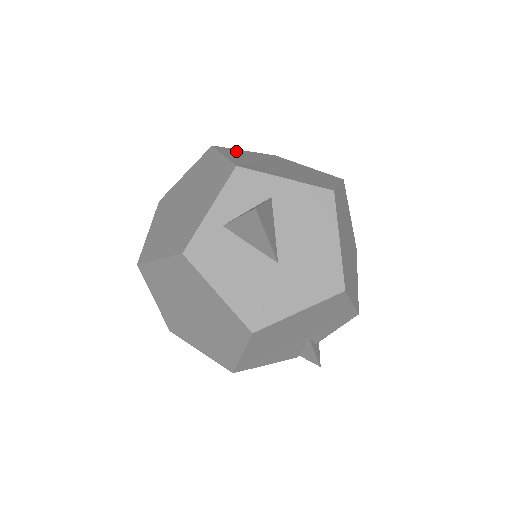
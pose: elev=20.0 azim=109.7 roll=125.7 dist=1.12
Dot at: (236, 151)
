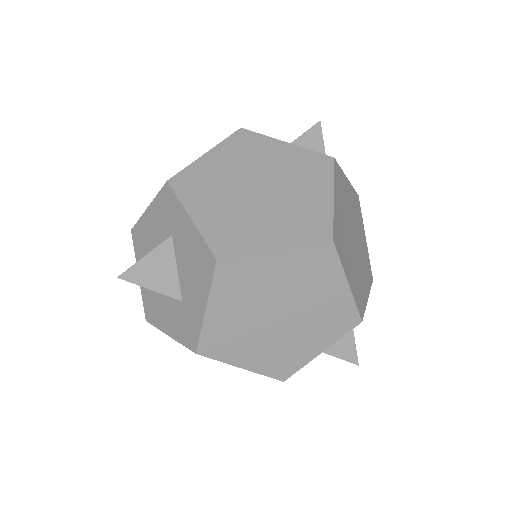
Dot at: (339, 228)
